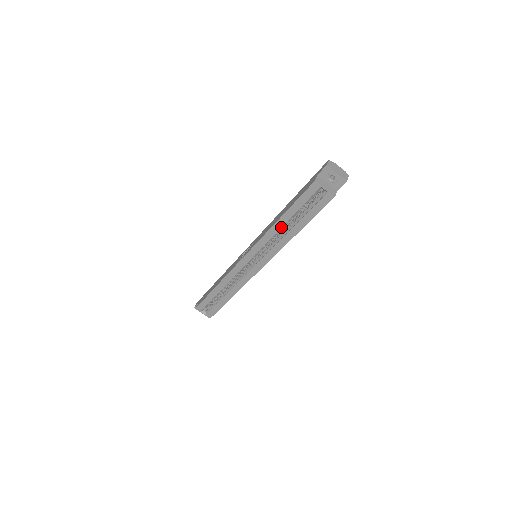
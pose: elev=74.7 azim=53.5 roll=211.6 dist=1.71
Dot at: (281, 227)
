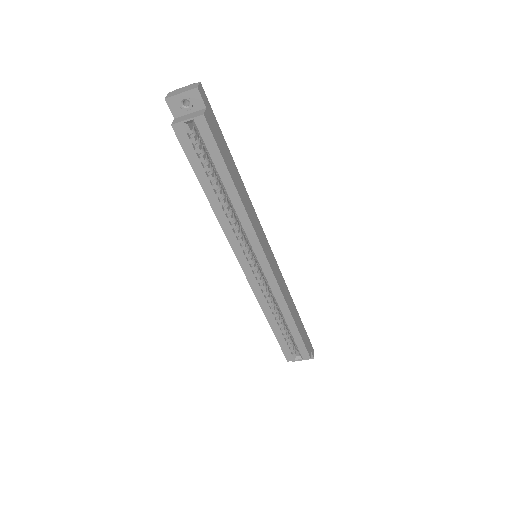
Dot at: (219, 203)
